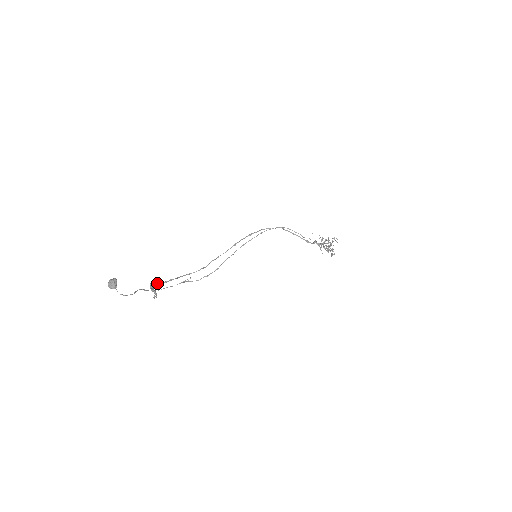
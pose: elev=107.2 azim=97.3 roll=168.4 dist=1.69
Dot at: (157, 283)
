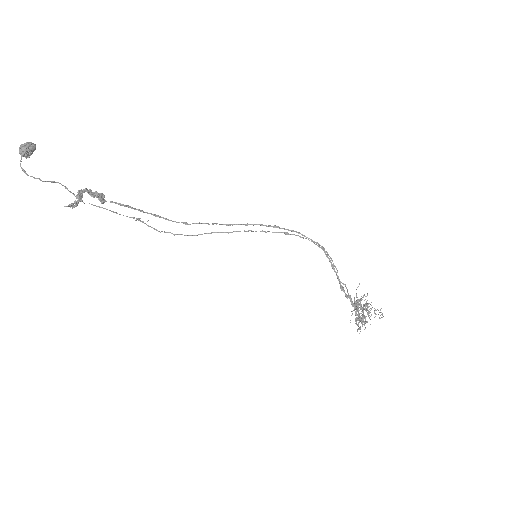
Dot at: (97, 194)
